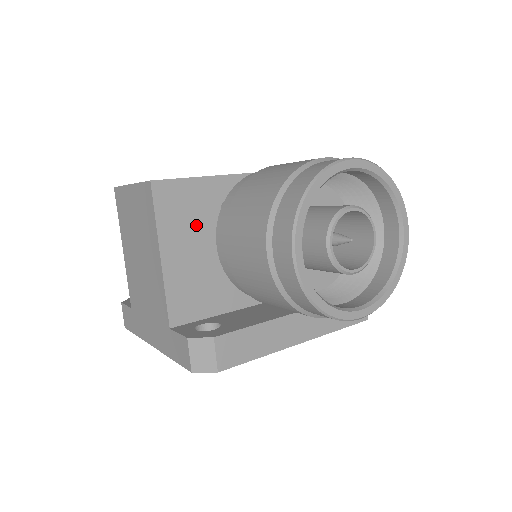
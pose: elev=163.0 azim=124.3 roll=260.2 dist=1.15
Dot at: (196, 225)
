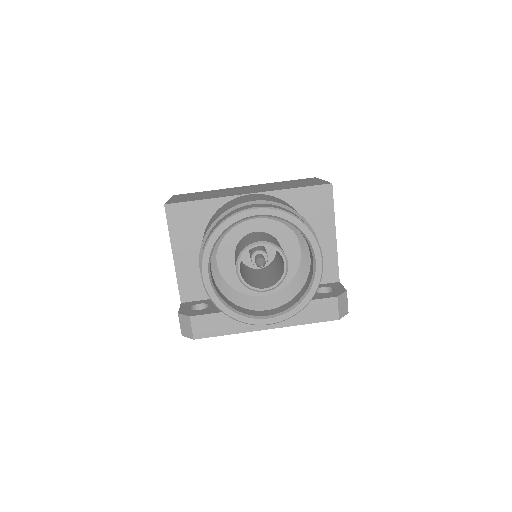
Dot at: (199, 234)
